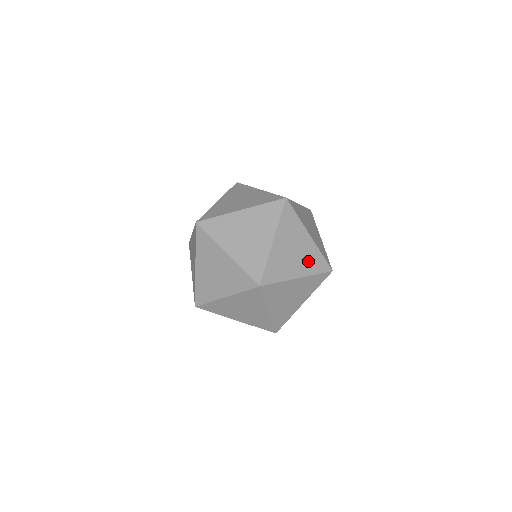
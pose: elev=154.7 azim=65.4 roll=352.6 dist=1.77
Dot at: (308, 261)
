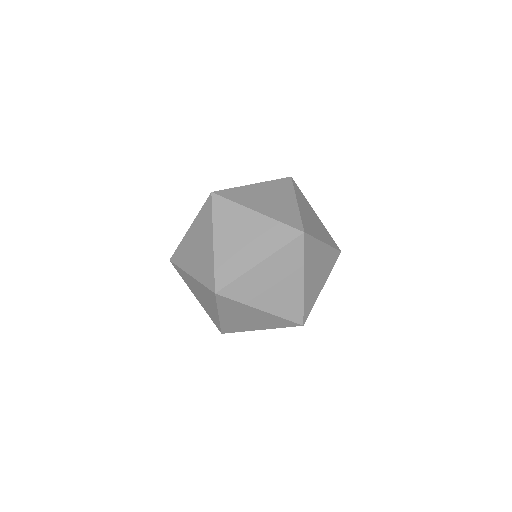
Dot at: (326, 265)
